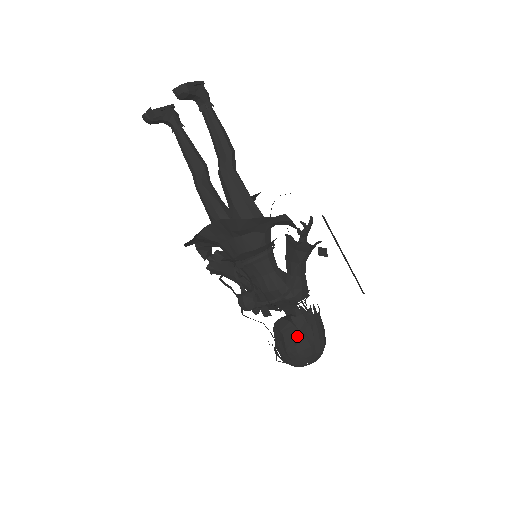
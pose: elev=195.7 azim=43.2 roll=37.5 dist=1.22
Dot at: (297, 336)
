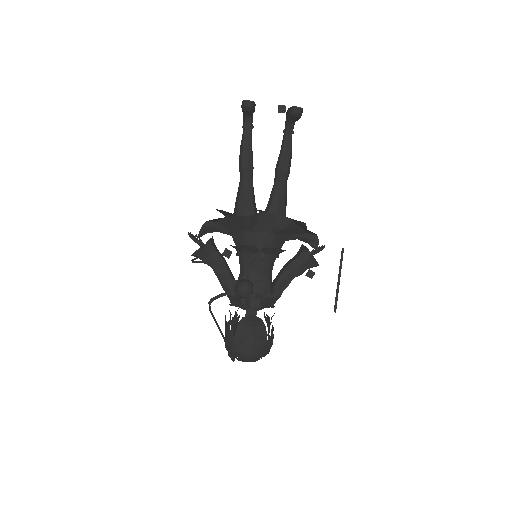
Dot at: (264, 333)
